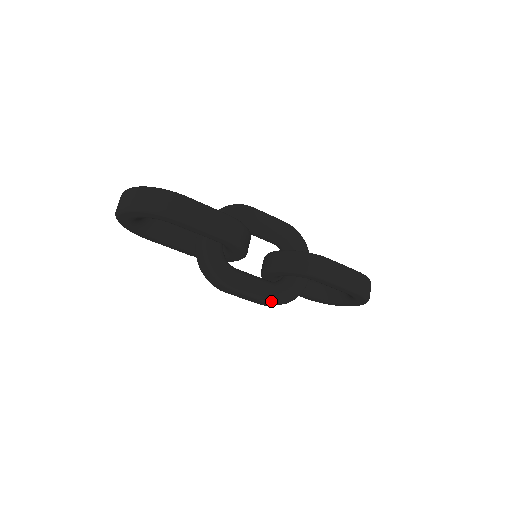
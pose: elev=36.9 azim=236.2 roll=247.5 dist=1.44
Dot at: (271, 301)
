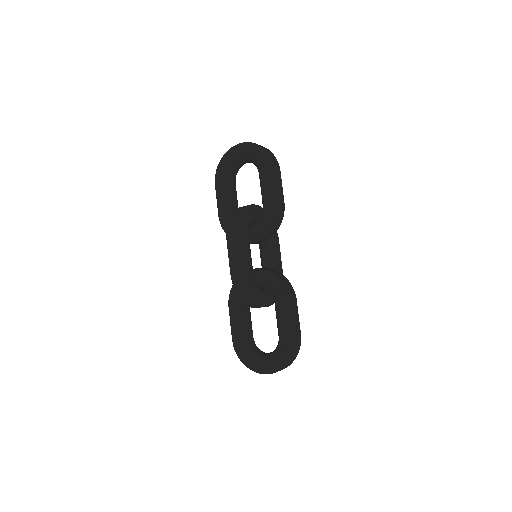
Dot at: (246, 273)
